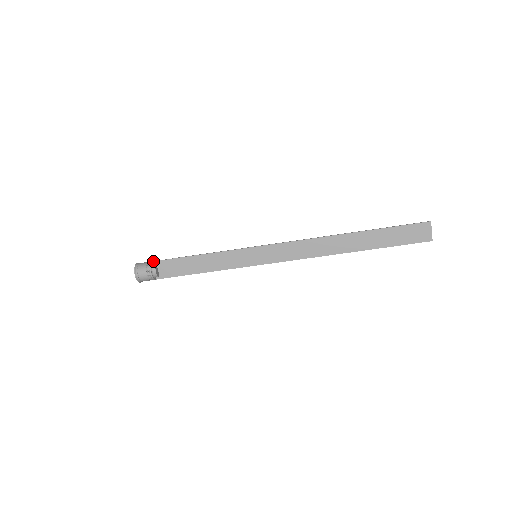
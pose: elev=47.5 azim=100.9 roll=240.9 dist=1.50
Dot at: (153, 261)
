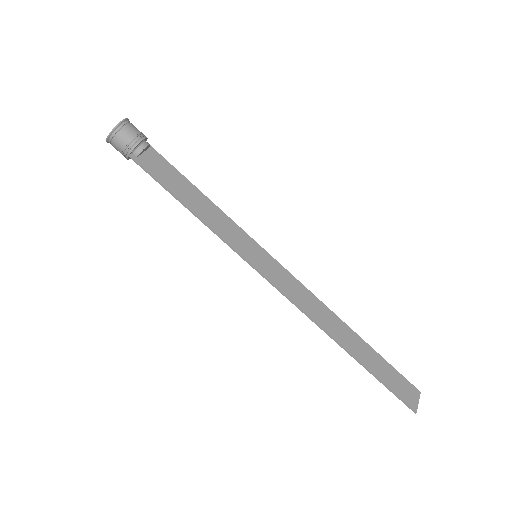
Dot at: occluded
